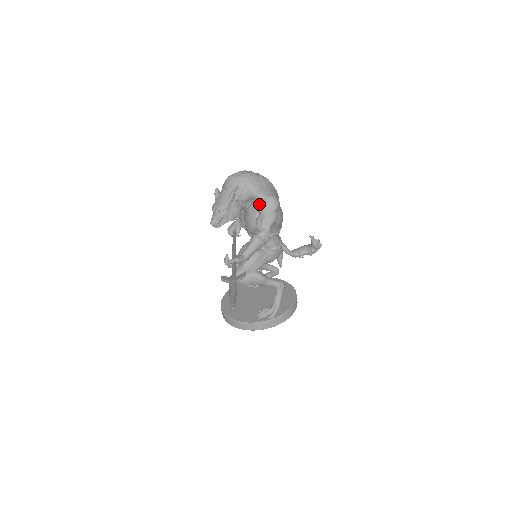
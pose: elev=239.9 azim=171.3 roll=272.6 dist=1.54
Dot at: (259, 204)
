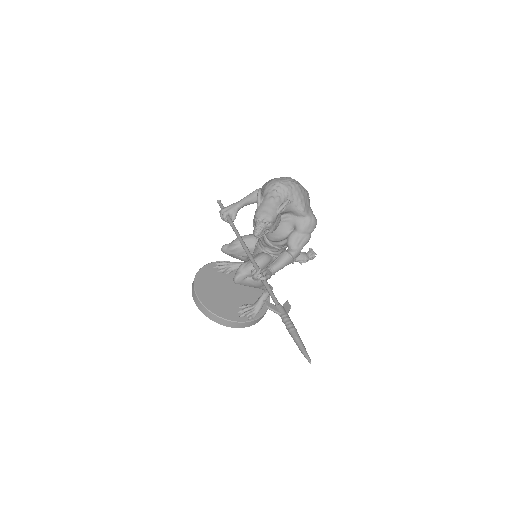
Dot at: (299, 221)
